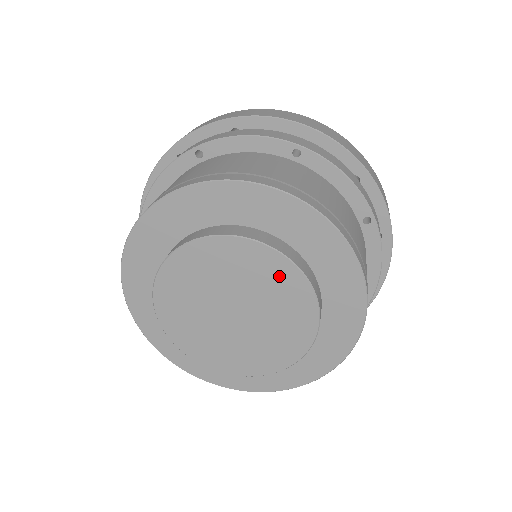
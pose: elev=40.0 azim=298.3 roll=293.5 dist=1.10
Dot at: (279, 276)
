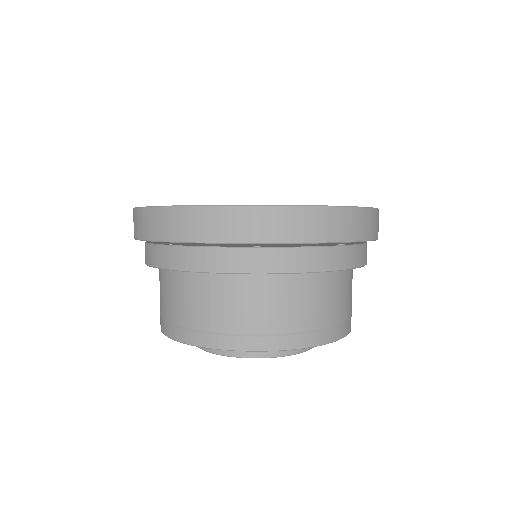
Dot at: occluded
